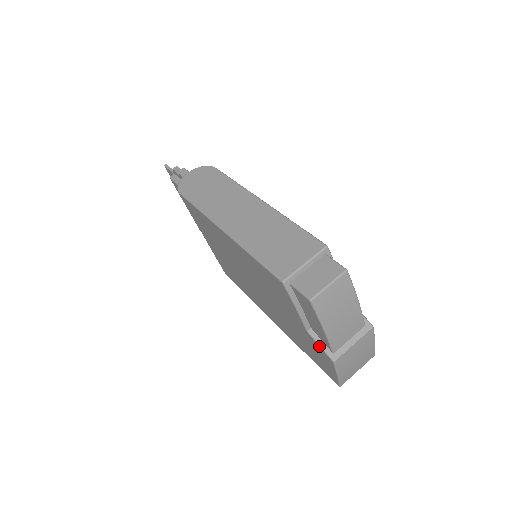
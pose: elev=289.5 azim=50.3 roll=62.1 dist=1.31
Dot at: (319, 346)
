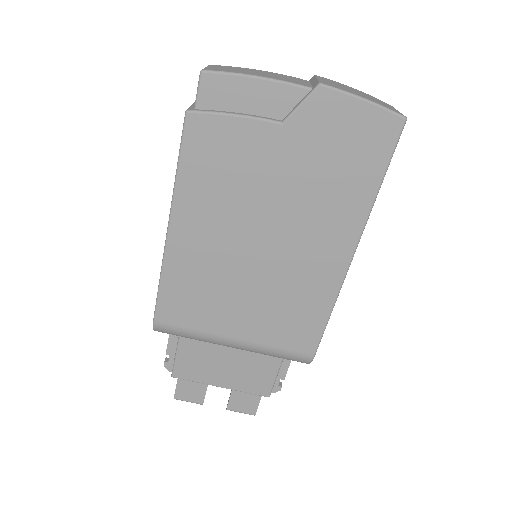
Dot at: (301, 106)
